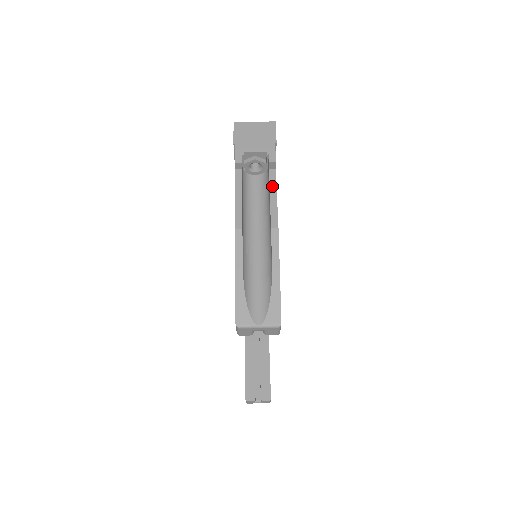
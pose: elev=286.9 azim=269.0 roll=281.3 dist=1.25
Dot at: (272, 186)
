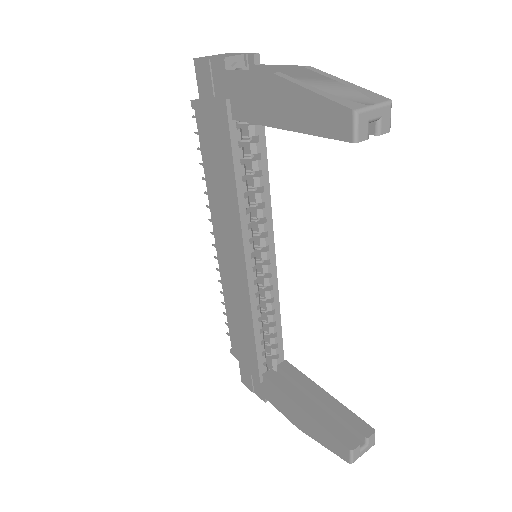
Dot at: (271, 65)
